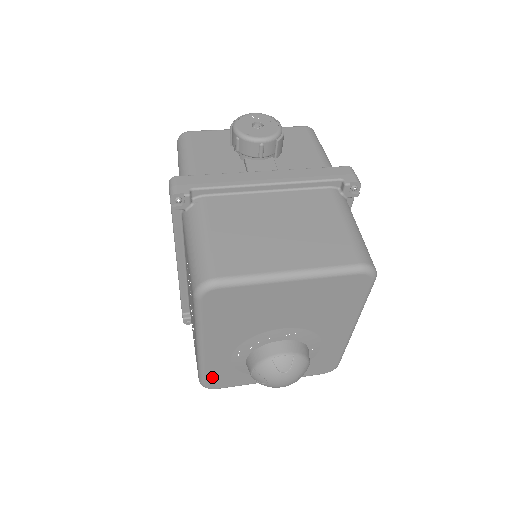
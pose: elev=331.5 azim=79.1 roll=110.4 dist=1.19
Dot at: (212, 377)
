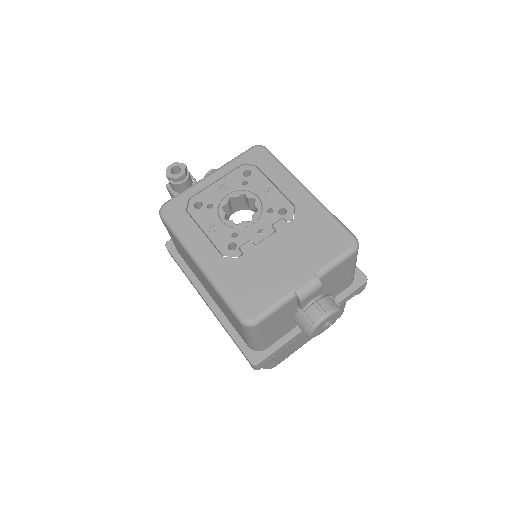
Dot at: occluded
